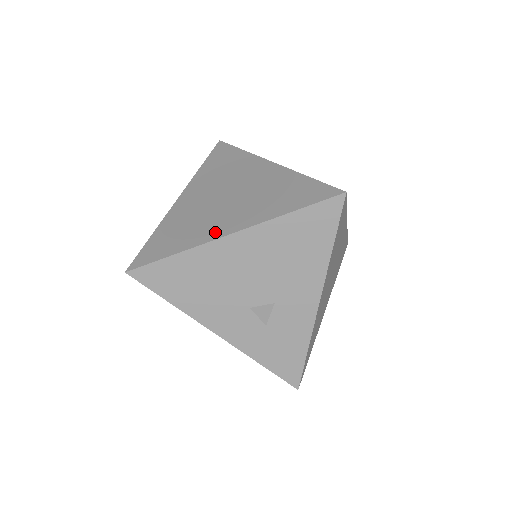
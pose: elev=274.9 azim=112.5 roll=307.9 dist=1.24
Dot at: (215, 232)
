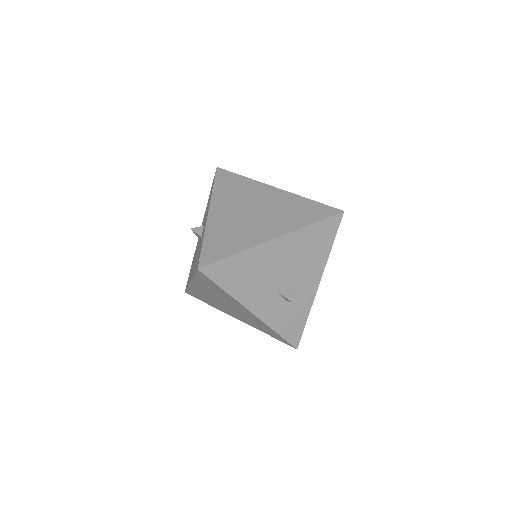
Dot at: (260, 238)
